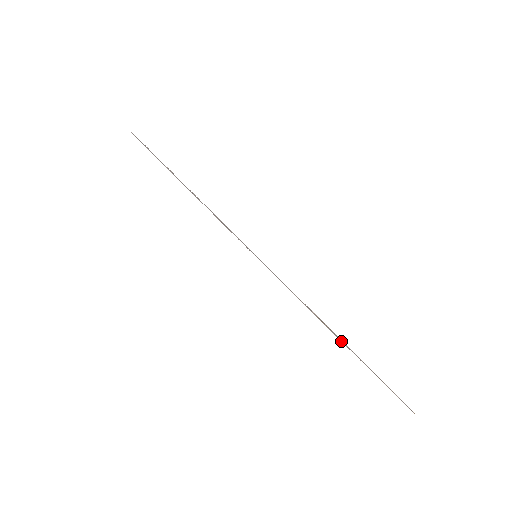
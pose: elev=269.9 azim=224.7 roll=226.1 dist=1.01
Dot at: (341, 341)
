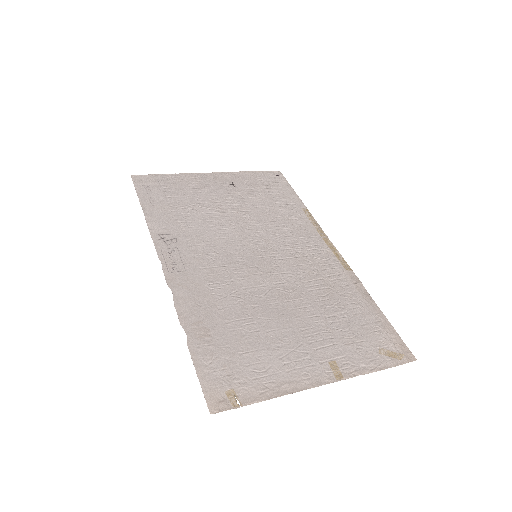
Dot at: (260, 392)
